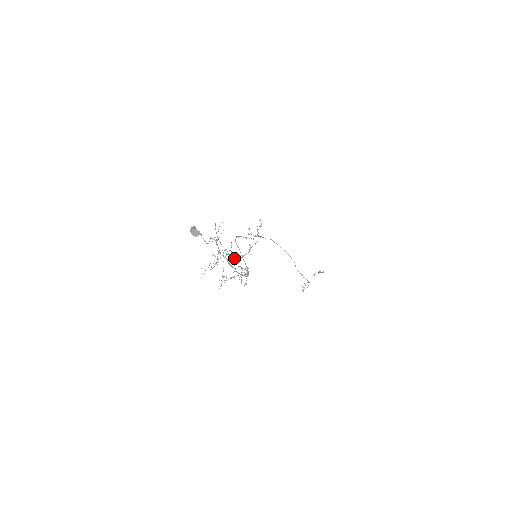
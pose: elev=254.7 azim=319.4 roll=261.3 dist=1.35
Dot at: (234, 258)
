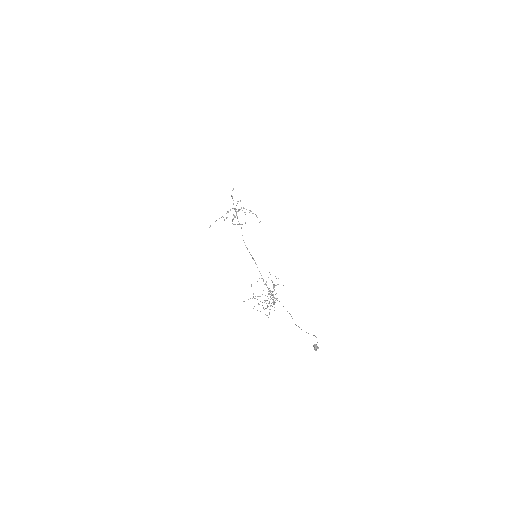
Dot at: occluded
